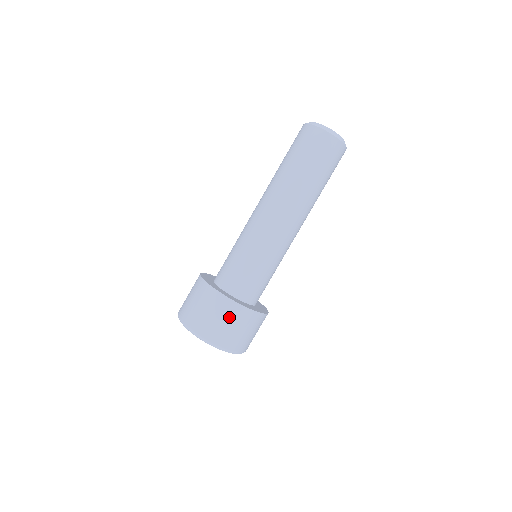
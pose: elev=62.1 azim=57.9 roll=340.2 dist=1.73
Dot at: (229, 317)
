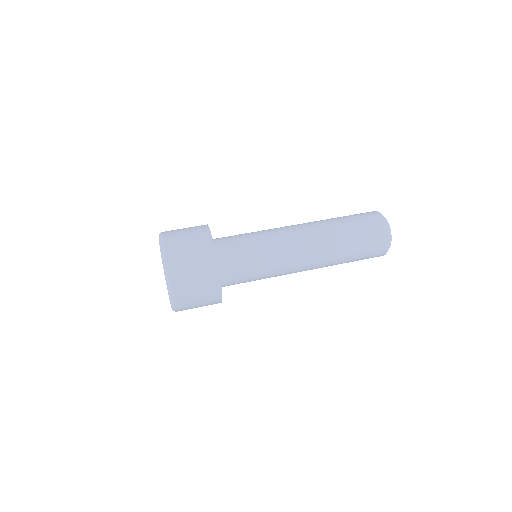
Dot at: (205, 291)
